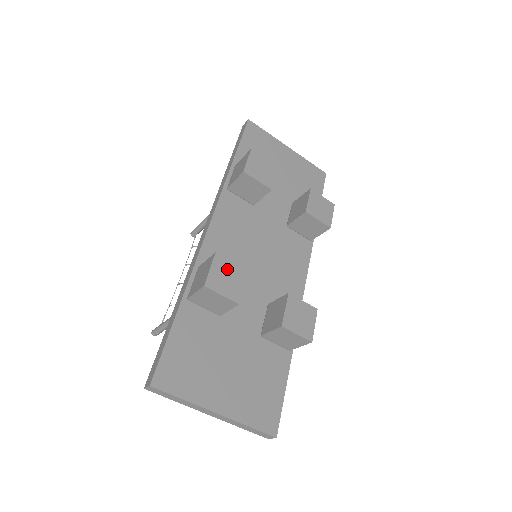
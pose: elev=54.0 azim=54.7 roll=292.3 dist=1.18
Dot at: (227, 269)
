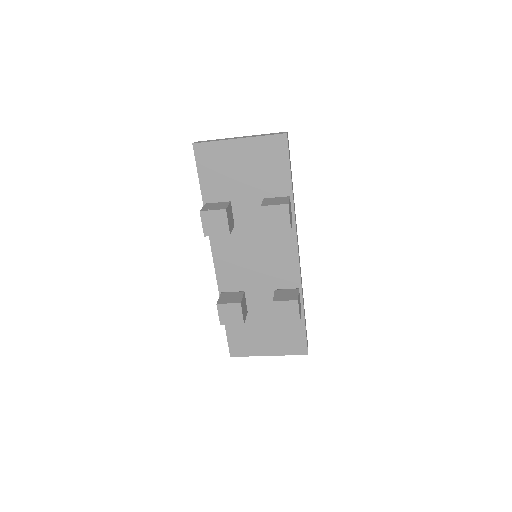
Dot at: (228, 309)
